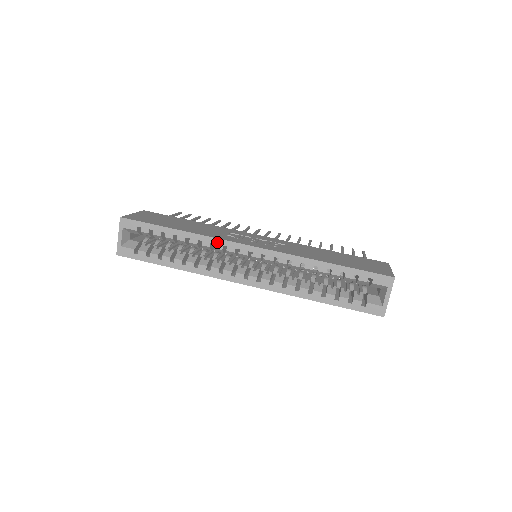
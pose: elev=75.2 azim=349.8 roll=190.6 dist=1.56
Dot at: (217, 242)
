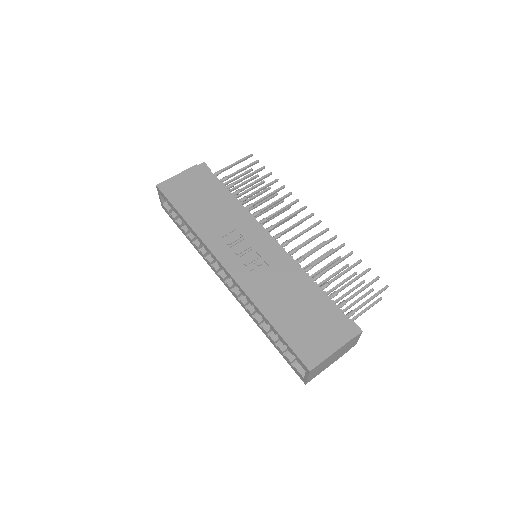
Dot at: (205, 246)
